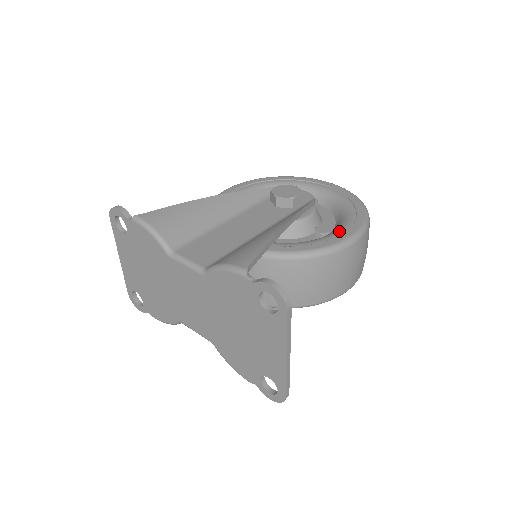
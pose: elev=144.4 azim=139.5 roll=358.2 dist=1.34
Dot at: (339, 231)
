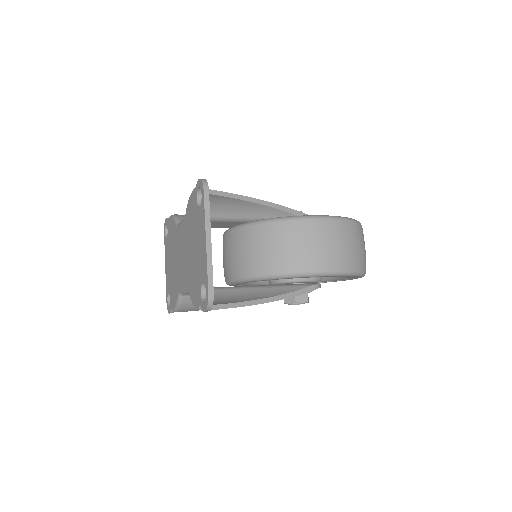
Dot at: occluded
